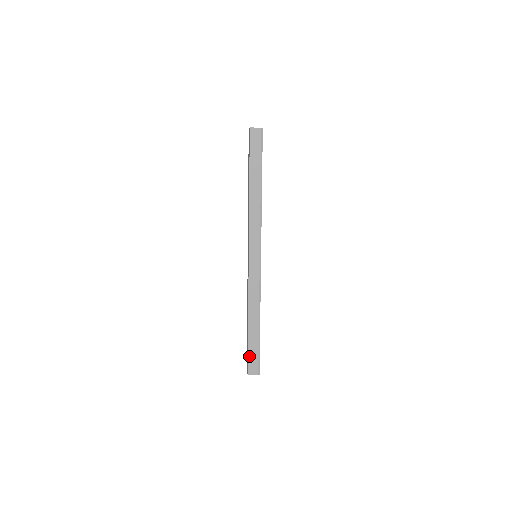
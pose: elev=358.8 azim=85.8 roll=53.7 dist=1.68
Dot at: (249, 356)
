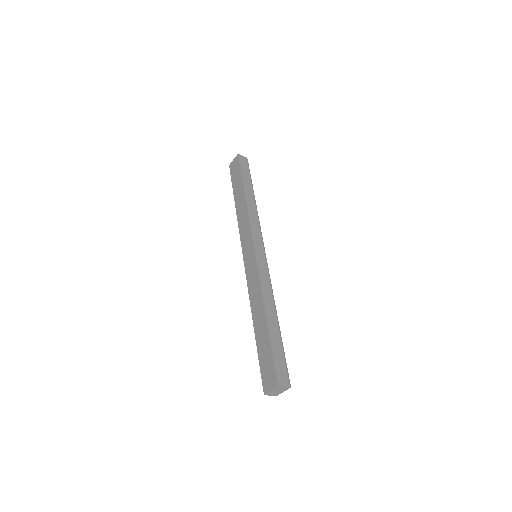
Dot at: (275, 359)
